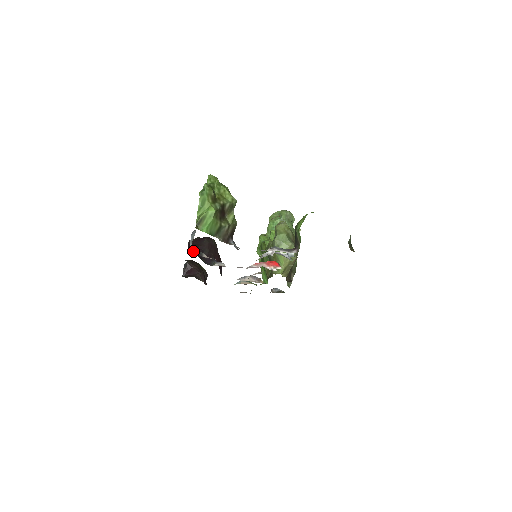
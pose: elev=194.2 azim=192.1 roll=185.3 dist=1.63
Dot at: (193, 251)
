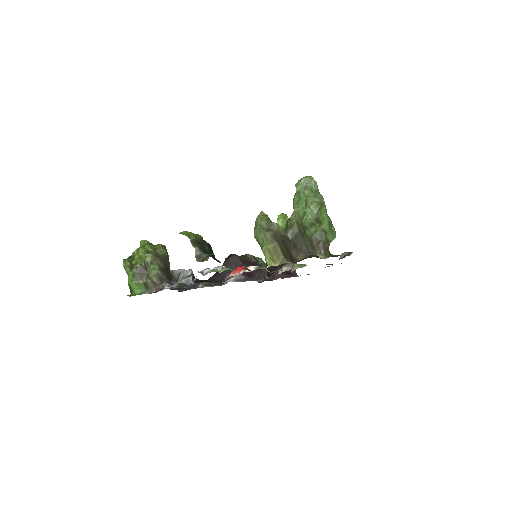
Dot at: (190, 287)
